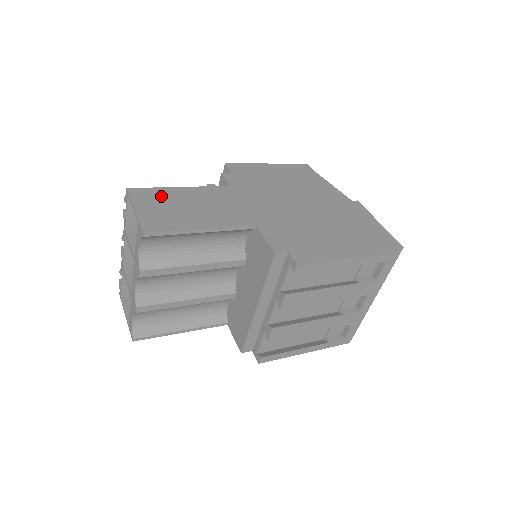
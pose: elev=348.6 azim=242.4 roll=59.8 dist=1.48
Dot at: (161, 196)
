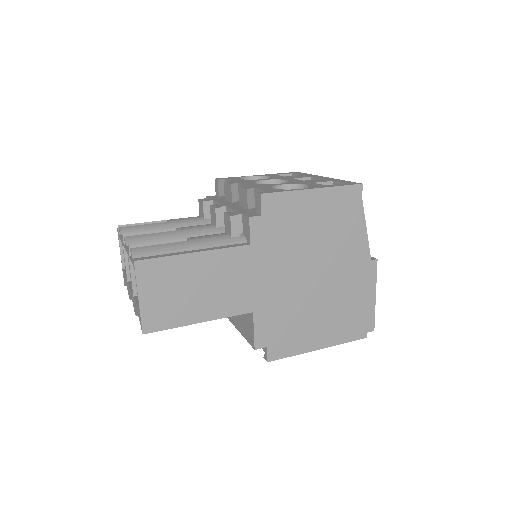
Dot at: (169, 273)
